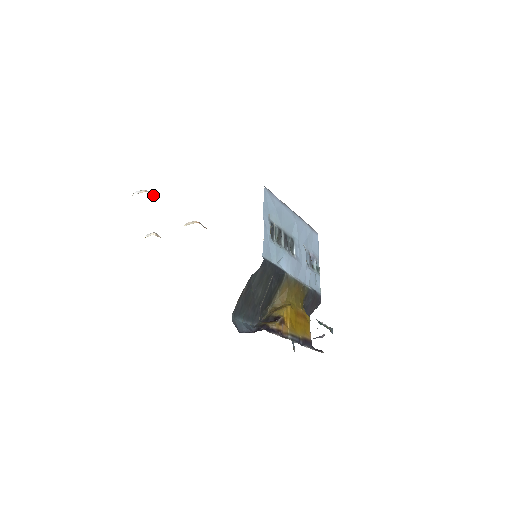
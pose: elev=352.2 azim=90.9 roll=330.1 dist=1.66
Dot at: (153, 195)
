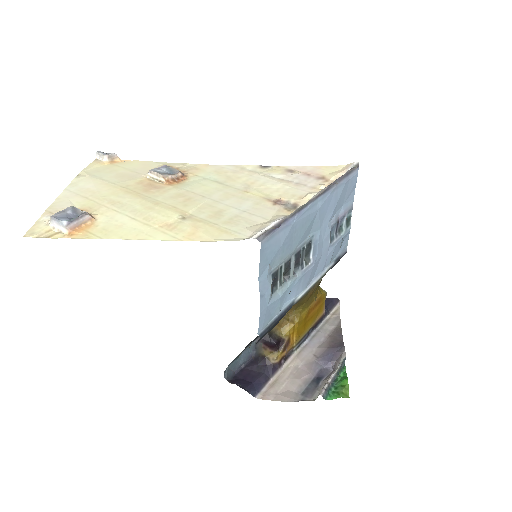
Dot at: (82, 221)
